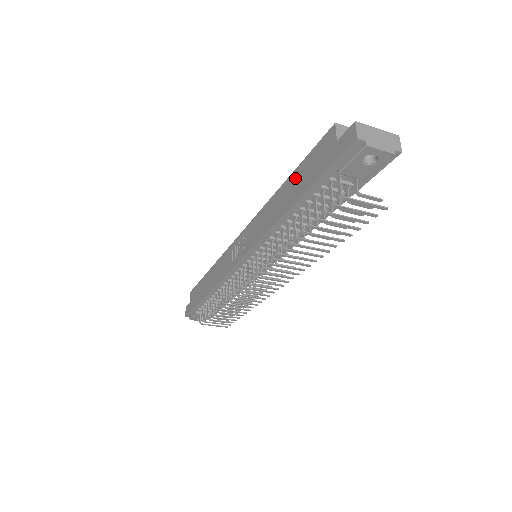
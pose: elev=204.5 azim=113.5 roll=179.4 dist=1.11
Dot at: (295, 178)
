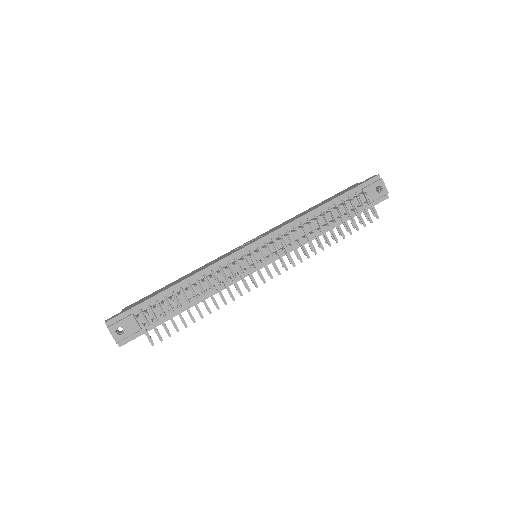
Dot at: (324, 201)
